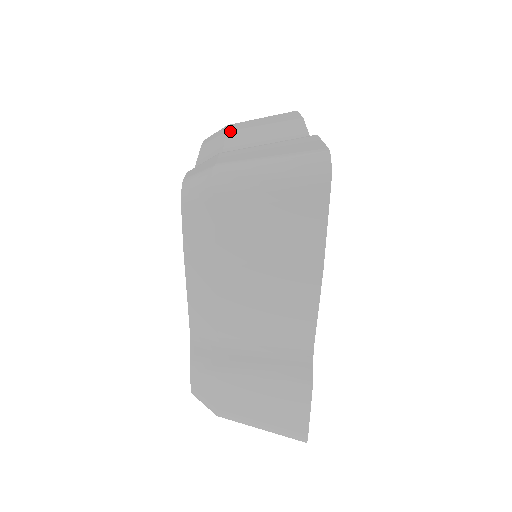
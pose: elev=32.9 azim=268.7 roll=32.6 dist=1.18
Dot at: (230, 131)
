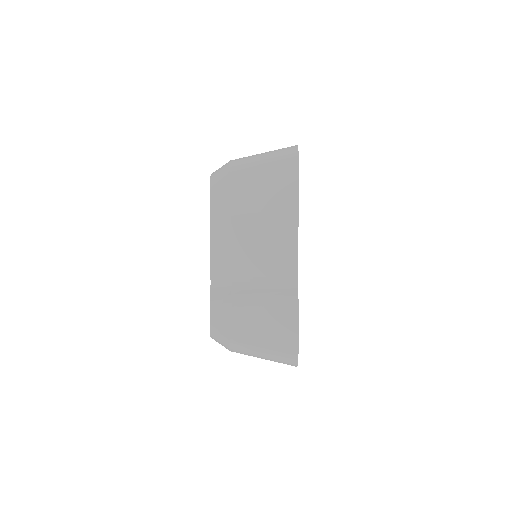
Dot at: occluded
